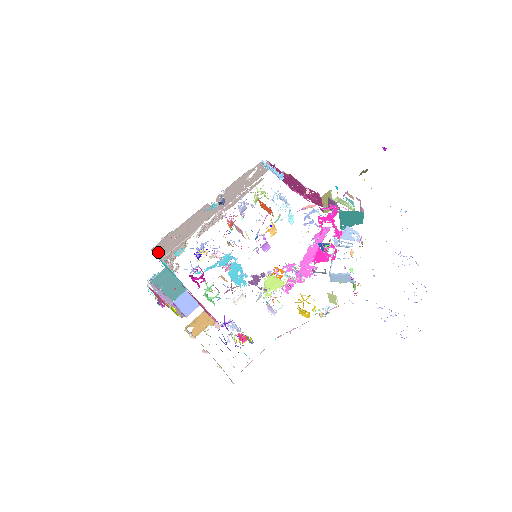
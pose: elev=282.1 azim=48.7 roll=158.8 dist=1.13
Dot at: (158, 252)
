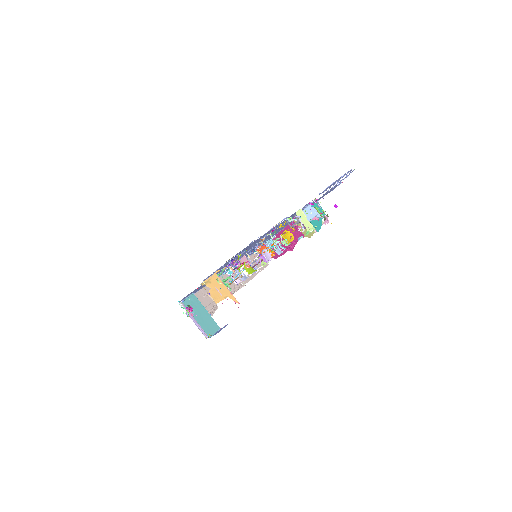
Dot at: occluded
